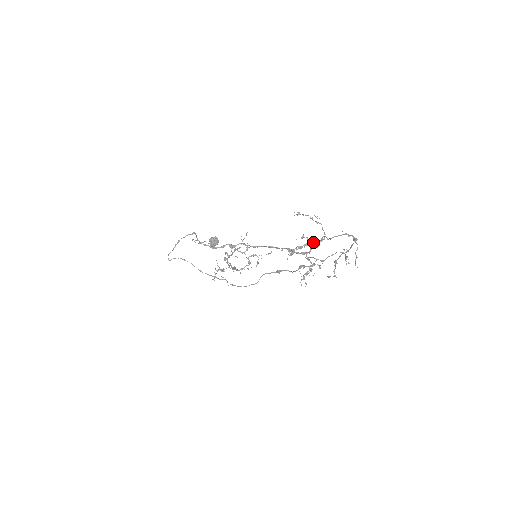
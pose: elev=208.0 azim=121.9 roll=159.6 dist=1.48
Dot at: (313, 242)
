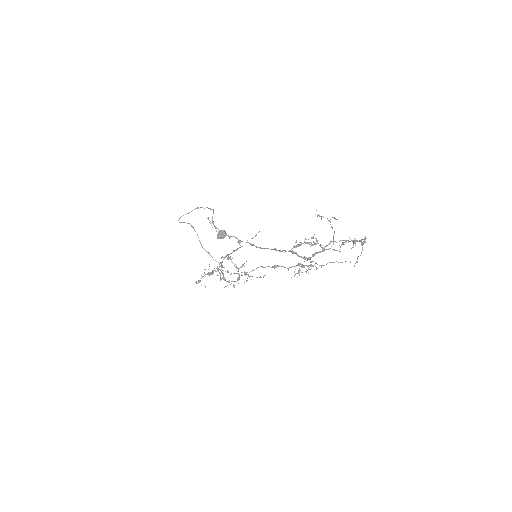
Dot at: (320, 245)
